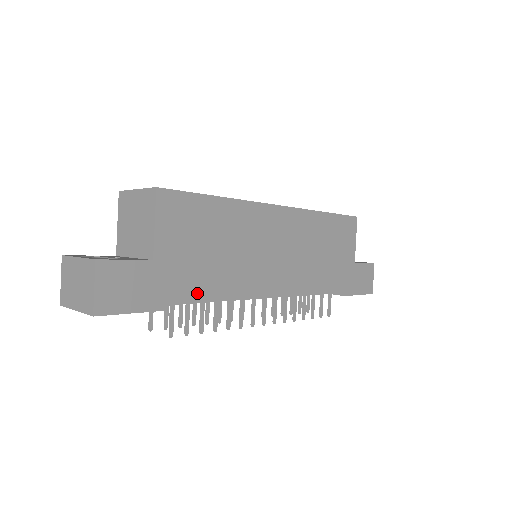
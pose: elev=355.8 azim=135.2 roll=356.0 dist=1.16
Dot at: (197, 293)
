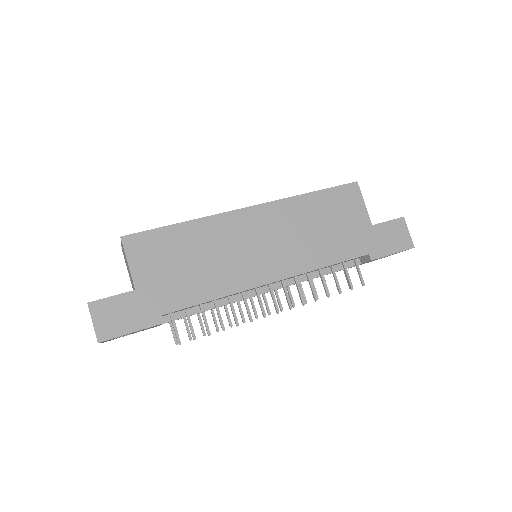
Dot at: (185, 304)
